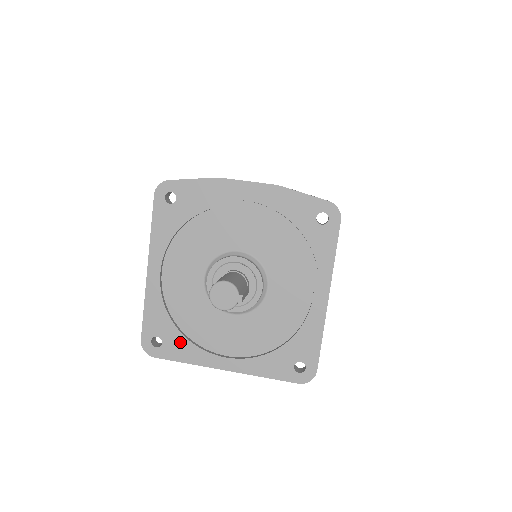
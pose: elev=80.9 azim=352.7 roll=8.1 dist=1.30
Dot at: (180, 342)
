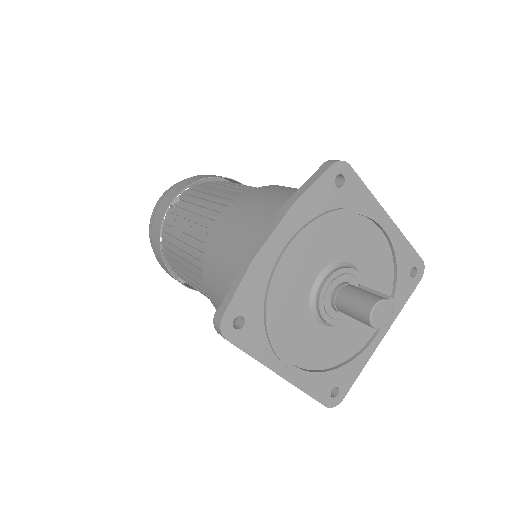
Dot at: (346, 370)
